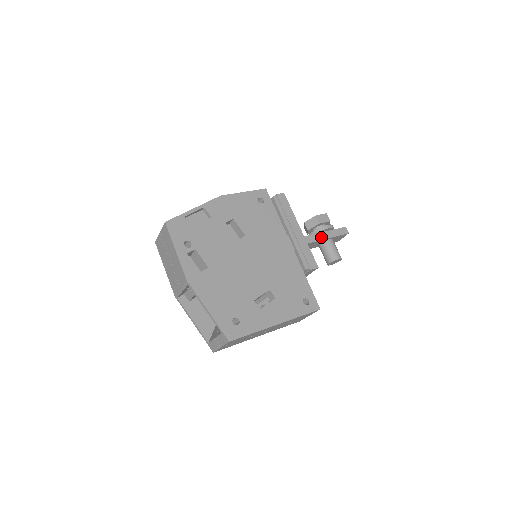
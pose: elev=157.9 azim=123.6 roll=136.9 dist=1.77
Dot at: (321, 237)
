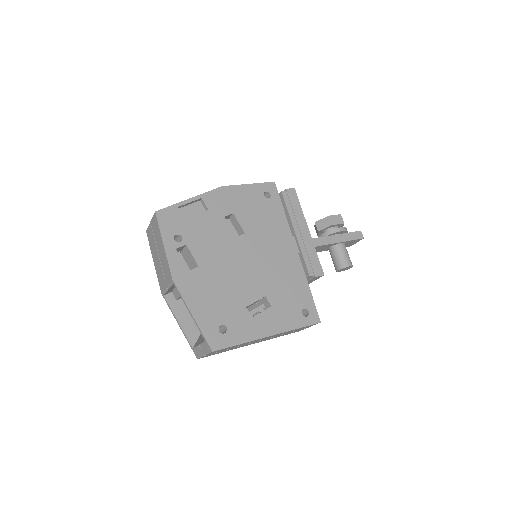
Dot at: (332, 240)
